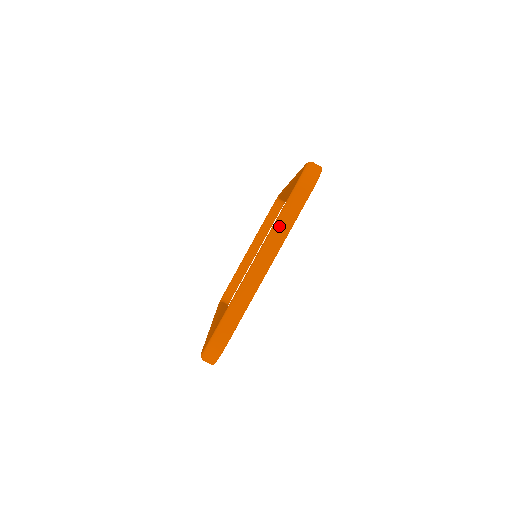
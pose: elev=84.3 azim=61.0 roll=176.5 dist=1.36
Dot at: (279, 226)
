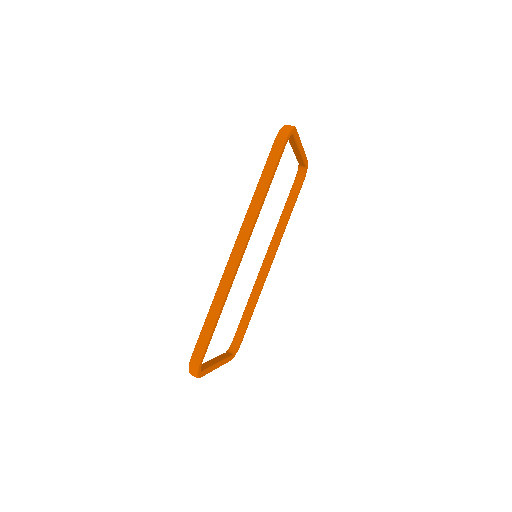
Dot at: occluded
